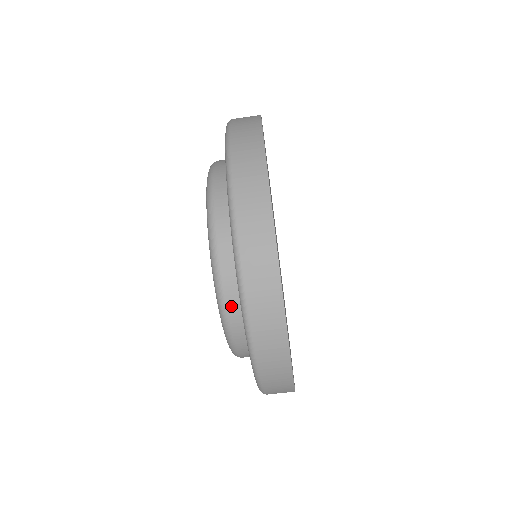
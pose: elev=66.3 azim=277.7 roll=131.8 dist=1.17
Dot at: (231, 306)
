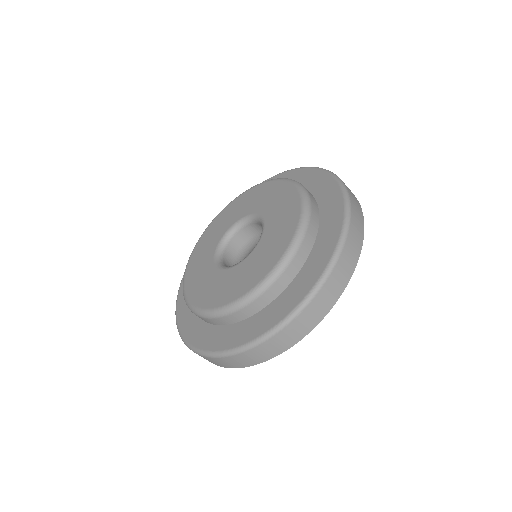
Dot at: (238, 314)
